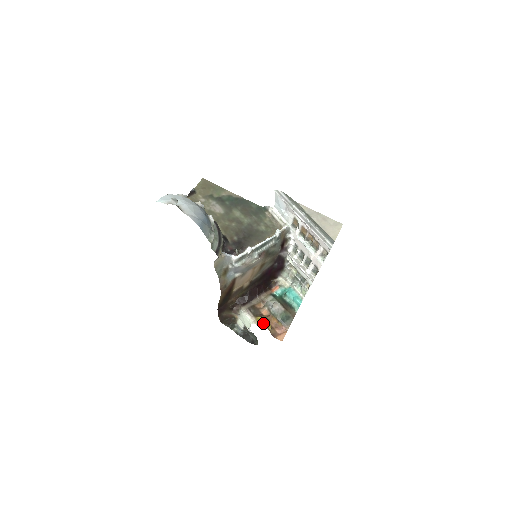
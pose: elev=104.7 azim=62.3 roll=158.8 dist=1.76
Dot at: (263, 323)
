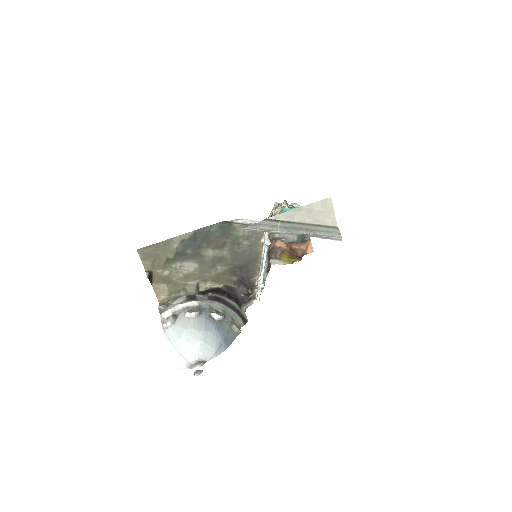
Dot at: (292, 262)
